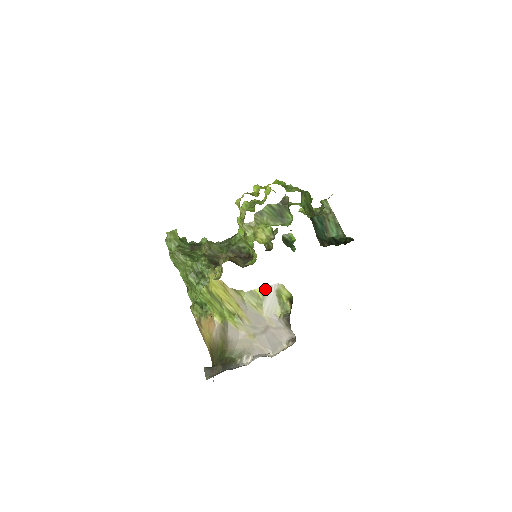
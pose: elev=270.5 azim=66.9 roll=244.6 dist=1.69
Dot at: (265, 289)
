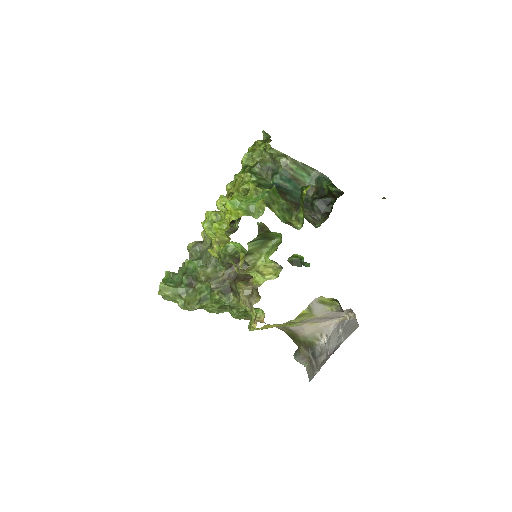
Dot at: (308, 308)
